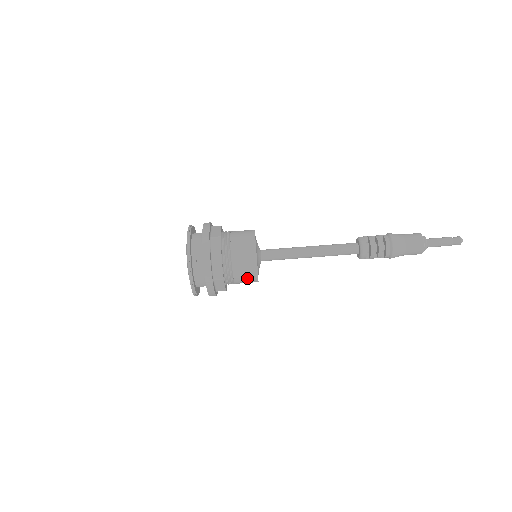
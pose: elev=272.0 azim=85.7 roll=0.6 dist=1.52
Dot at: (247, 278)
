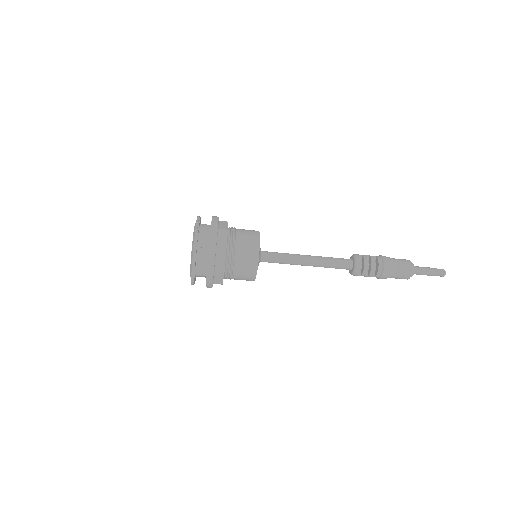
Dot at: (246, 274)
